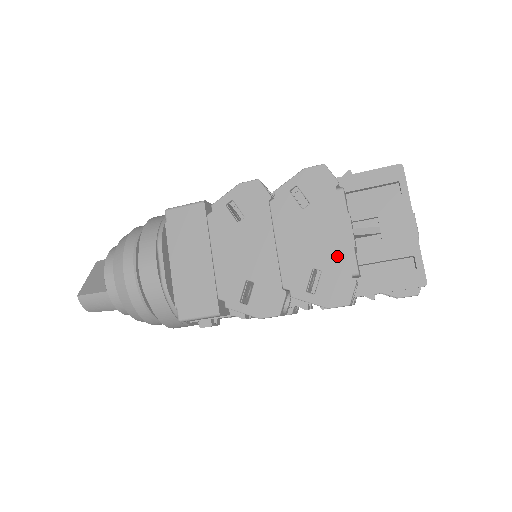
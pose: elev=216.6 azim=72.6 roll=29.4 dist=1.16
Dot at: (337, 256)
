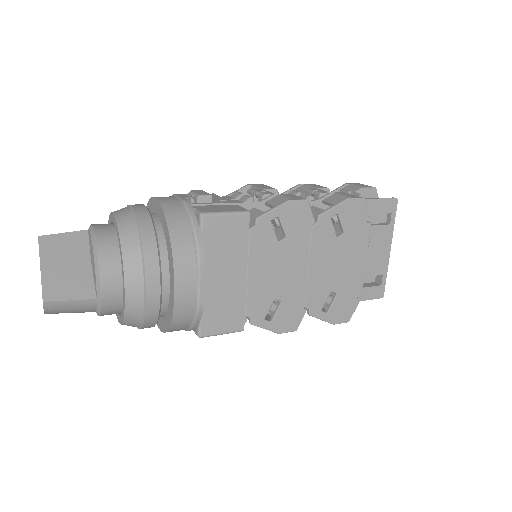
Dot at: (352, 283)
